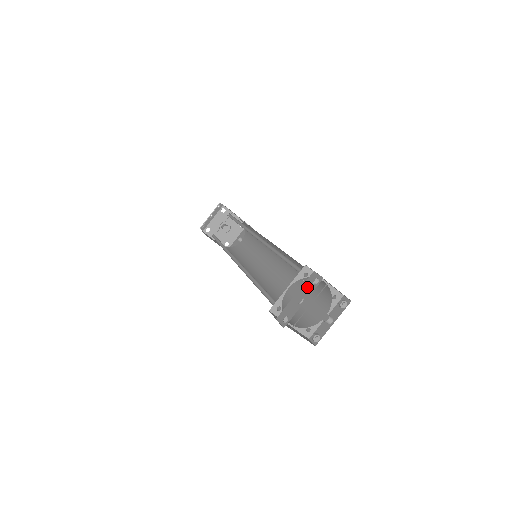
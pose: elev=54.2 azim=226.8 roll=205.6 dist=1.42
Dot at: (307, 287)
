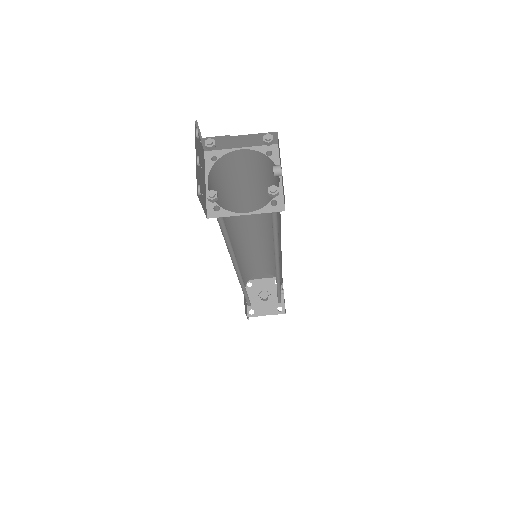
Dot at: occluded
